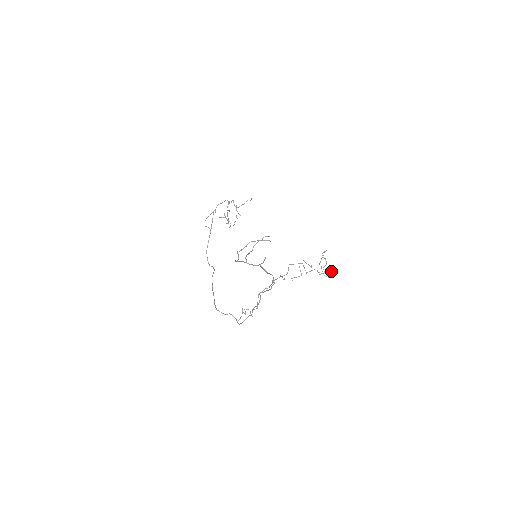
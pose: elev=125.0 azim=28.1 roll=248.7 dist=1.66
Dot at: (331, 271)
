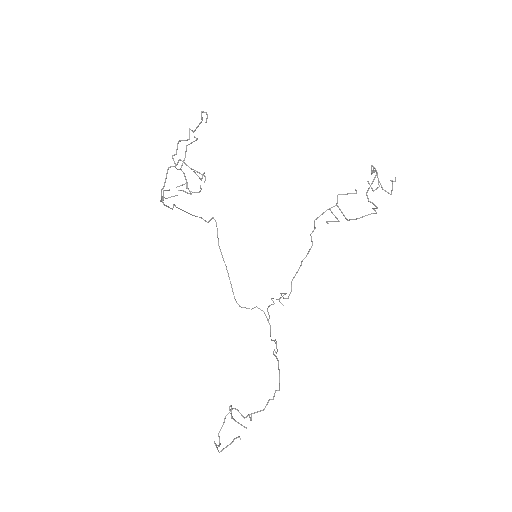
Dot at: occluded
